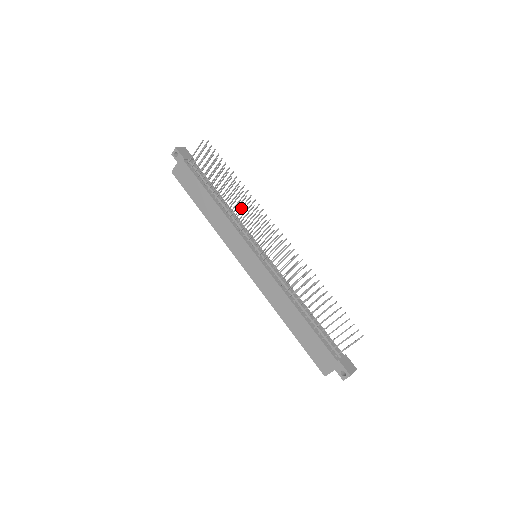
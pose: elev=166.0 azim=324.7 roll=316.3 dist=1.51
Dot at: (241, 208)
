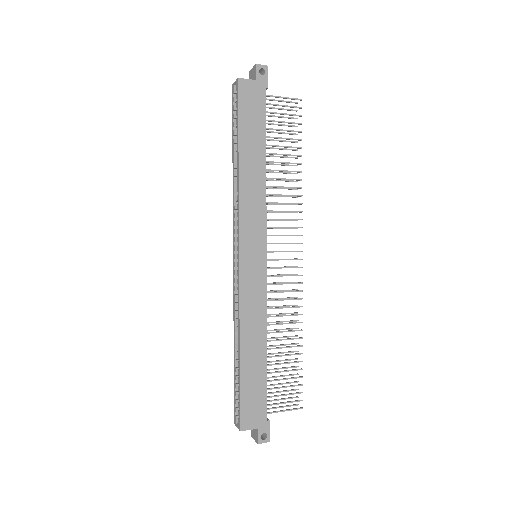
Dot at: (275, 196)
